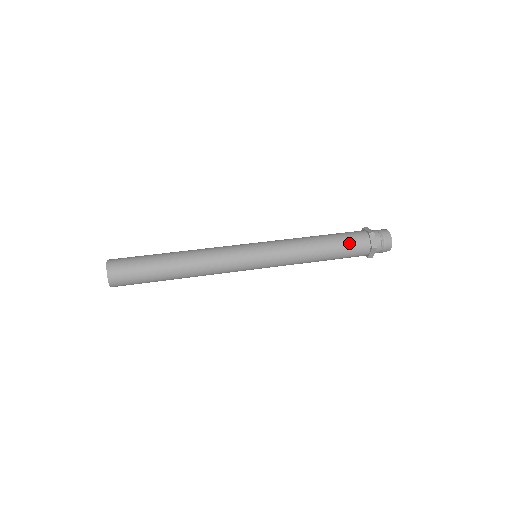
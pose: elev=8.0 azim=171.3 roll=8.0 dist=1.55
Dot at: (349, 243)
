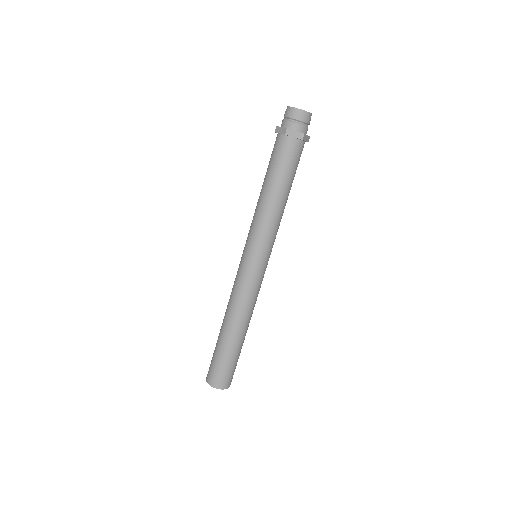
Dot at: (297, 166)
